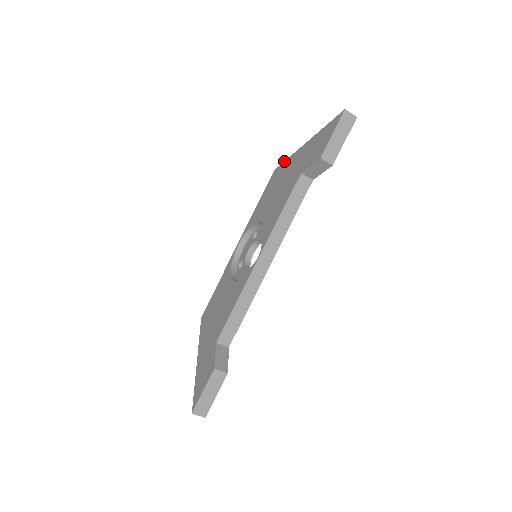
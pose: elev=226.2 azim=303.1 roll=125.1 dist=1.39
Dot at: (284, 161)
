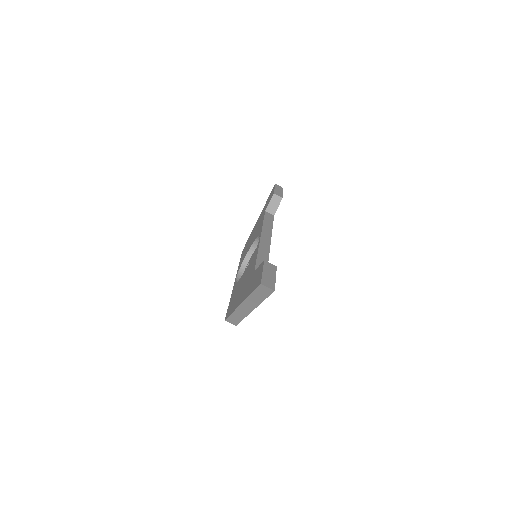
Dot at: occluded
